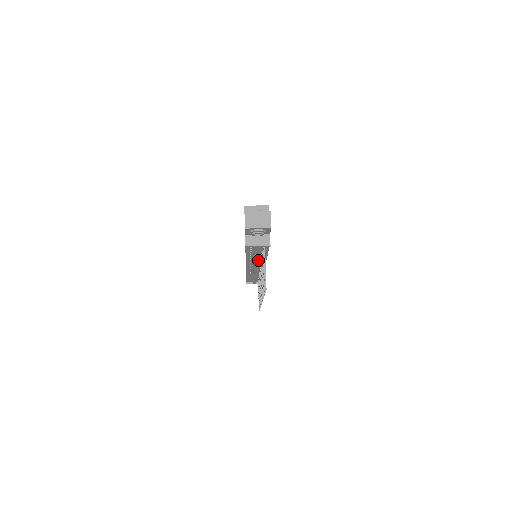
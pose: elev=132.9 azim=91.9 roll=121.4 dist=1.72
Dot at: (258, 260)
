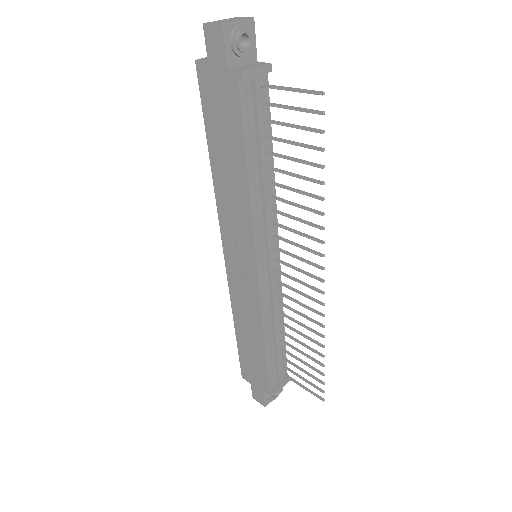
Dot at: (267, 188)
